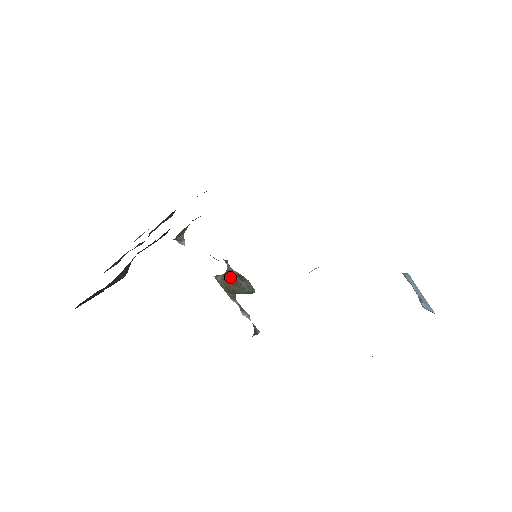
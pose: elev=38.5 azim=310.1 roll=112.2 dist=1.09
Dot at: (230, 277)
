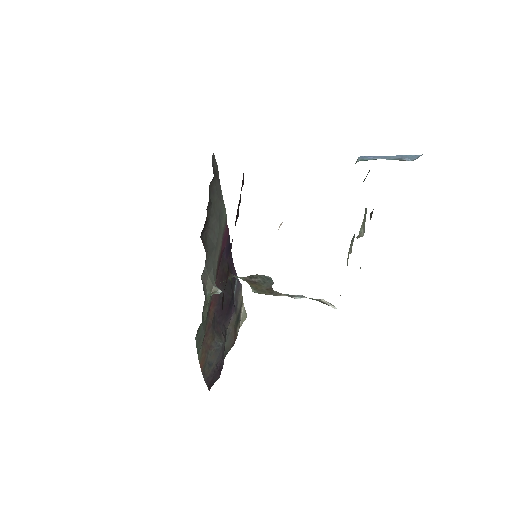
Dot at: (252, 283)
